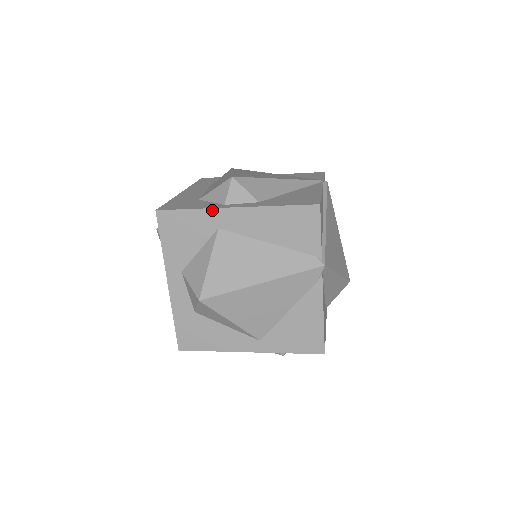
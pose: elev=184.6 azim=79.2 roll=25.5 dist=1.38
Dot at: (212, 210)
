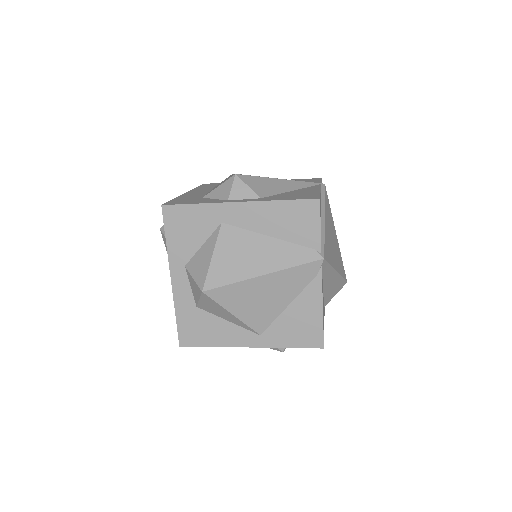
Dot at: (216, 205)
